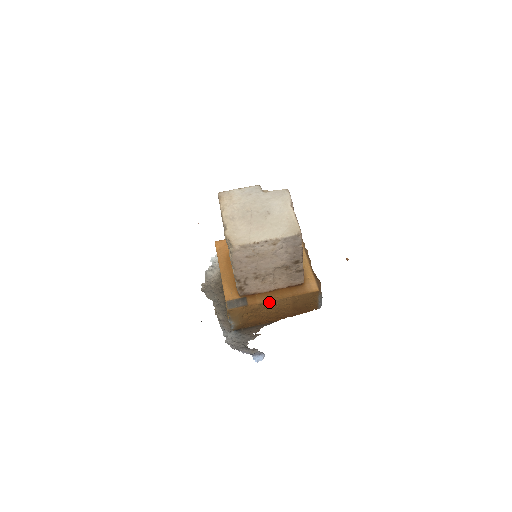
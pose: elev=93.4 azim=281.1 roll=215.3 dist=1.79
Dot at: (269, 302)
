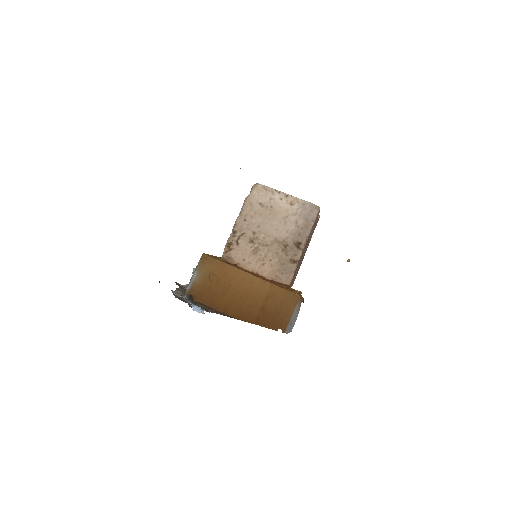
Dot at: (246, 274)
